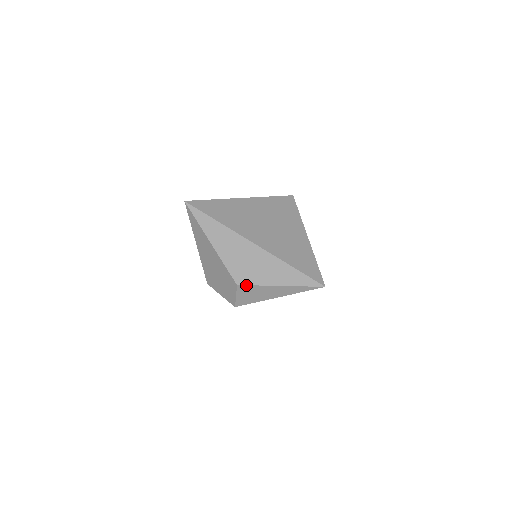
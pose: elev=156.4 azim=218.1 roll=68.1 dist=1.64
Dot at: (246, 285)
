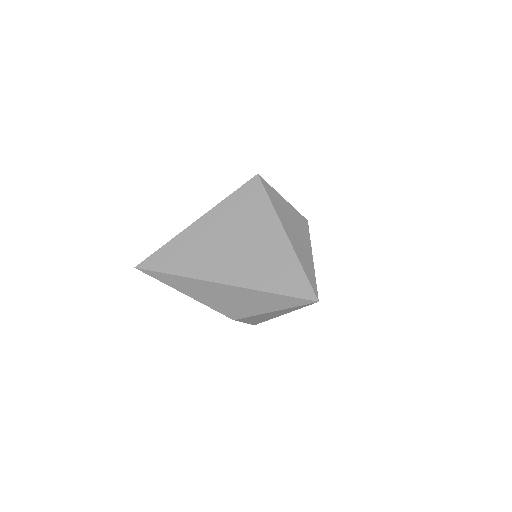
Dot at: (241, 318)
